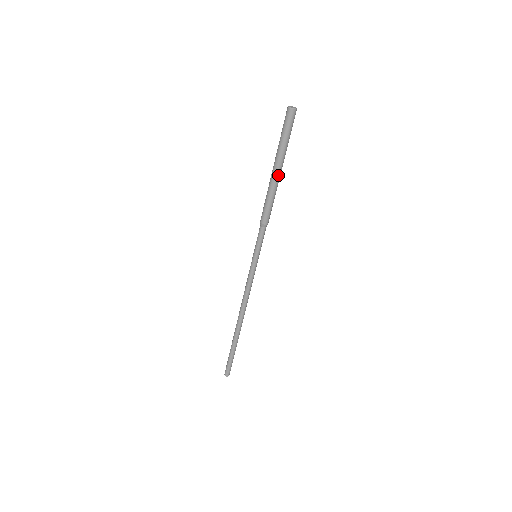
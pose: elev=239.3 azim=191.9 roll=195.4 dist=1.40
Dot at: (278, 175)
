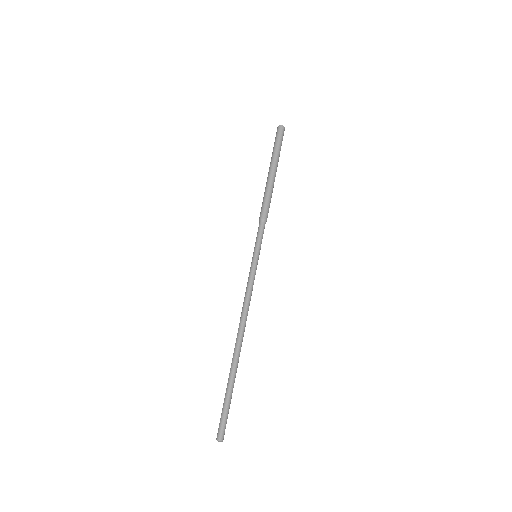
Dot at: (272, 174)
